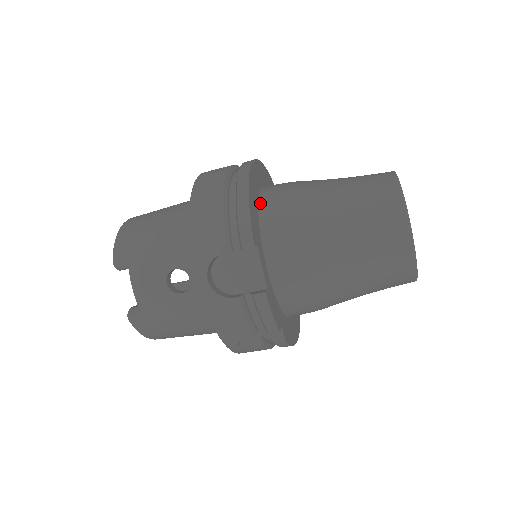
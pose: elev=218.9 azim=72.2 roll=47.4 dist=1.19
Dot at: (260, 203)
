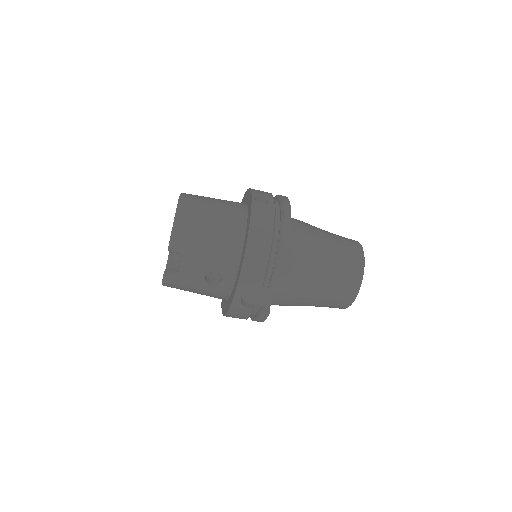
Dot at: occluded
